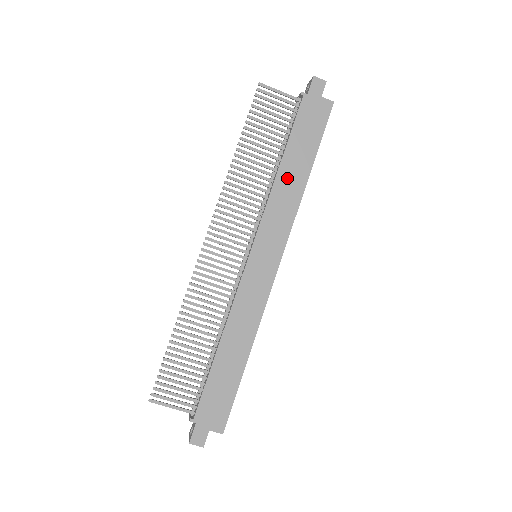
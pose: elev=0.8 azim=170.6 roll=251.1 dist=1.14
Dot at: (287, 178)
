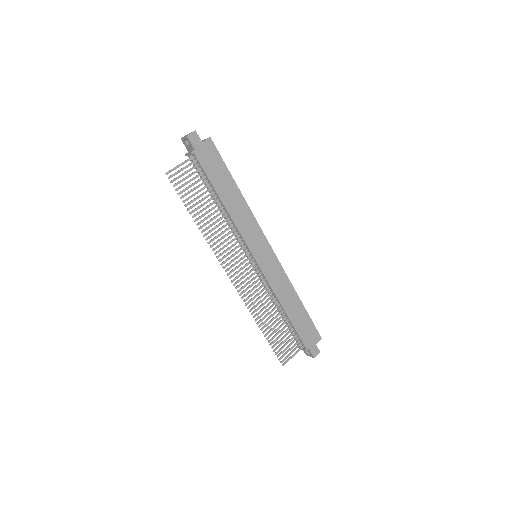
Dot at: (232, 205)
